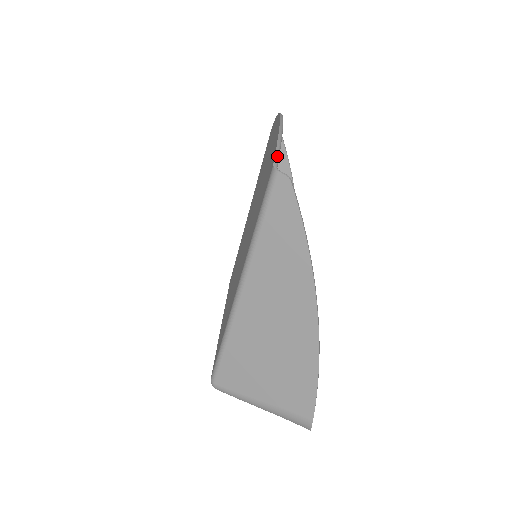
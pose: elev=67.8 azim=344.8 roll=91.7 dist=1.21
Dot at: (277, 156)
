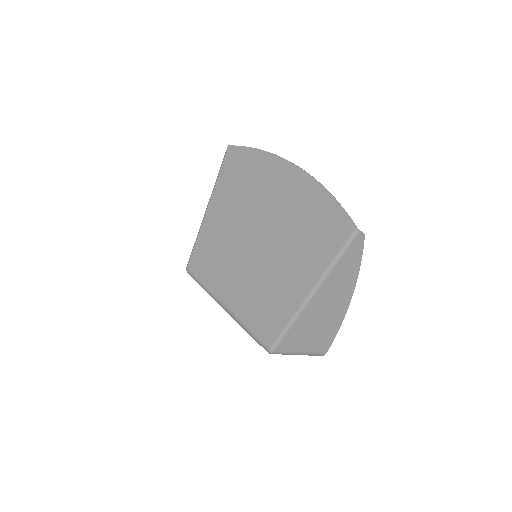
Dot at: occluded
